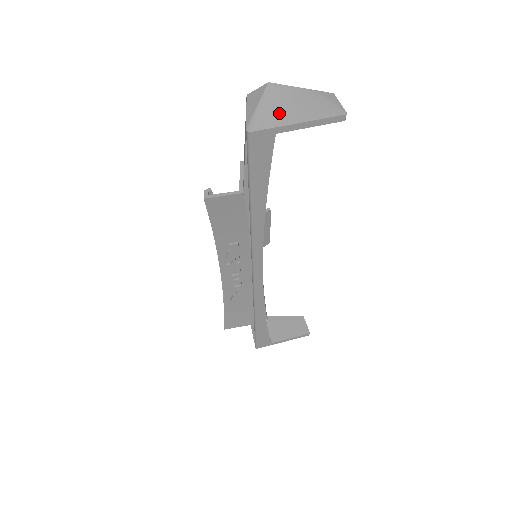
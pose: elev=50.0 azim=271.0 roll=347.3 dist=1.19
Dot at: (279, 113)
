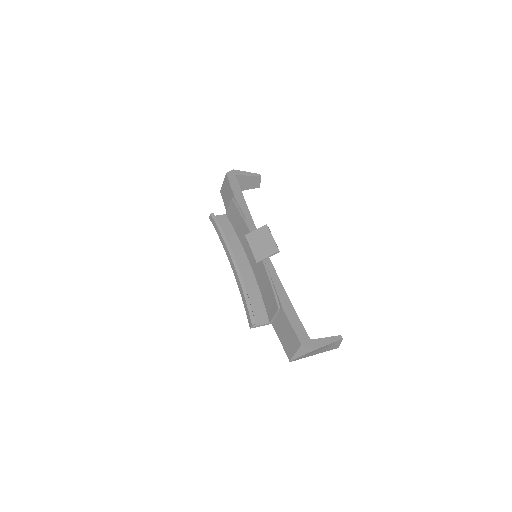
Dot at: (309, 355)
